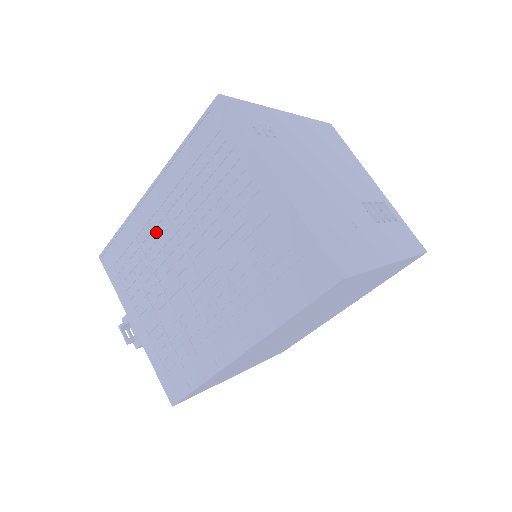
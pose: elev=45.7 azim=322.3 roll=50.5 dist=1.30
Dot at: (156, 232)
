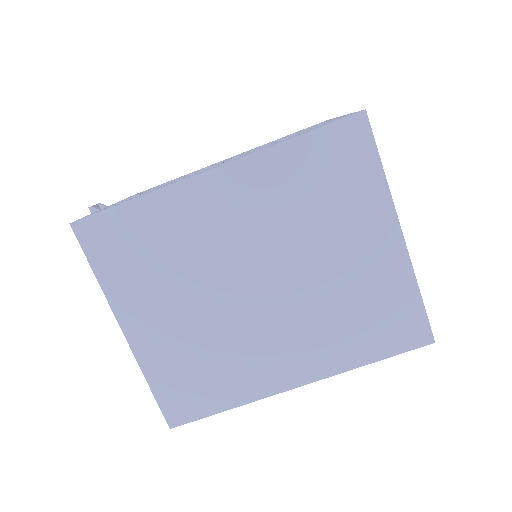
Dot at: occluded
